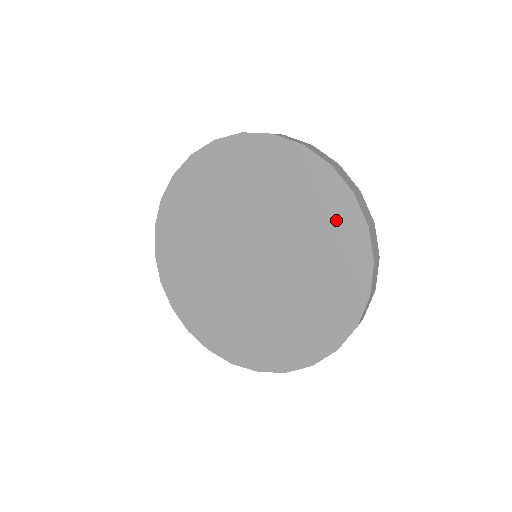
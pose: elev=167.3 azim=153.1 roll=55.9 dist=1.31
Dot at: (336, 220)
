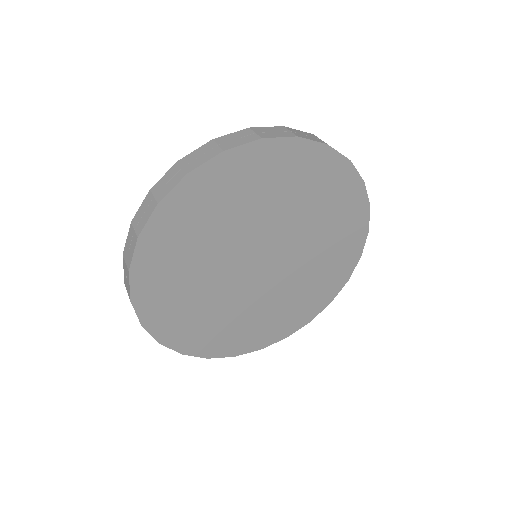
Dot at: (346, 207)
